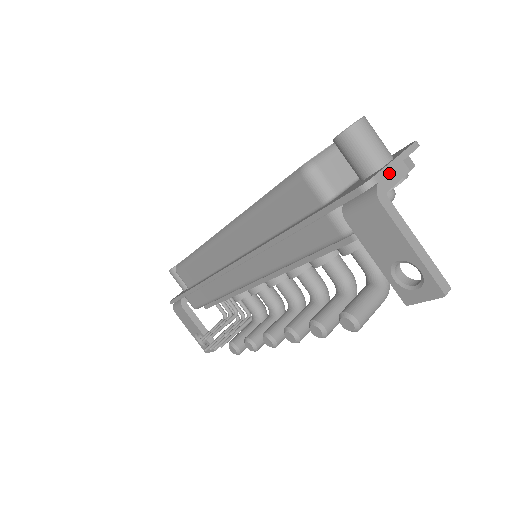
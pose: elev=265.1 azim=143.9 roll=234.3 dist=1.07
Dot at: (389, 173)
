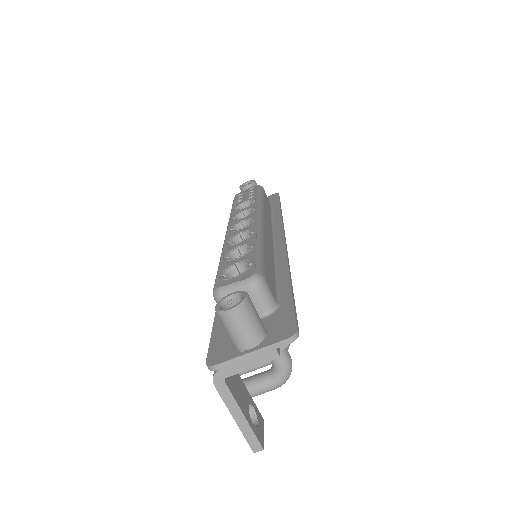
Dot at: (236, 363)
